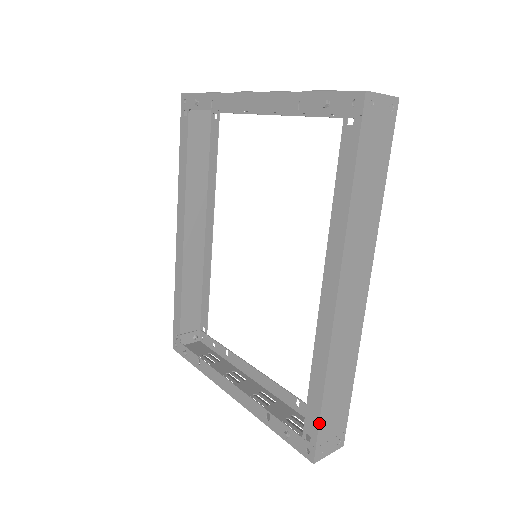
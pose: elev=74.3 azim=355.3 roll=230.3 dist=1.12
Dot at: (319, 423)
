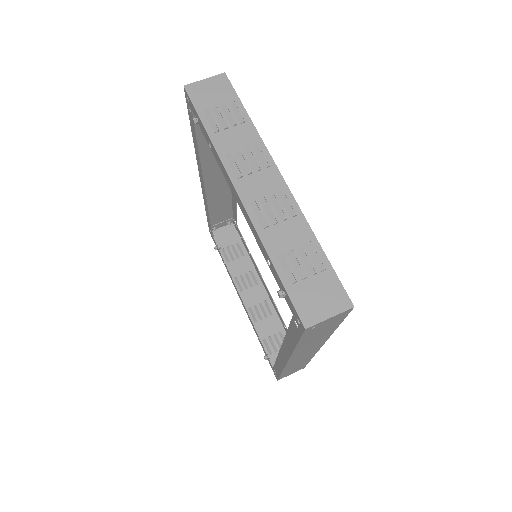
Dot at: (279, 377)
